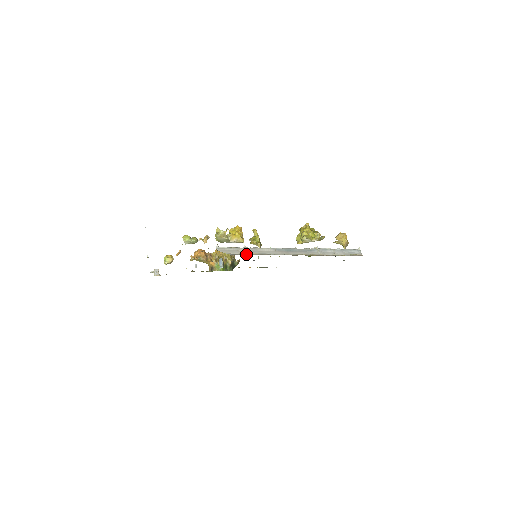
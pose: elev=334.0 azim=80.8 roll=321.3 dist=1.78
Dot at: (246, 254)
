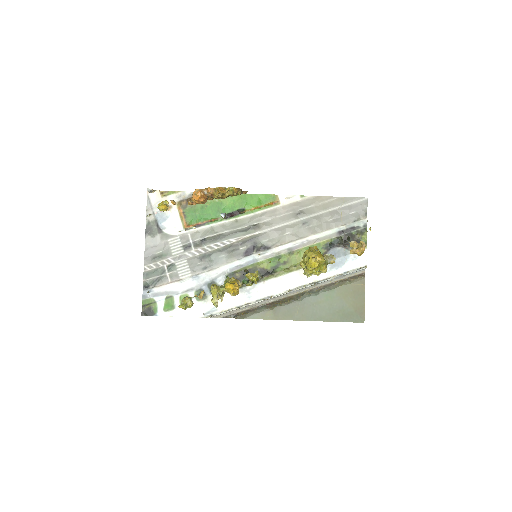
Dot at: (237, 313)
